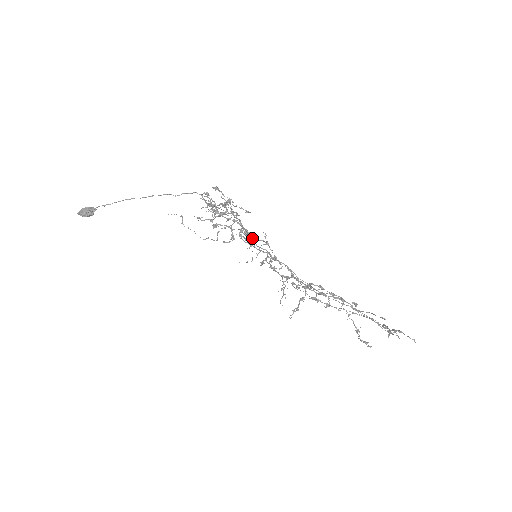
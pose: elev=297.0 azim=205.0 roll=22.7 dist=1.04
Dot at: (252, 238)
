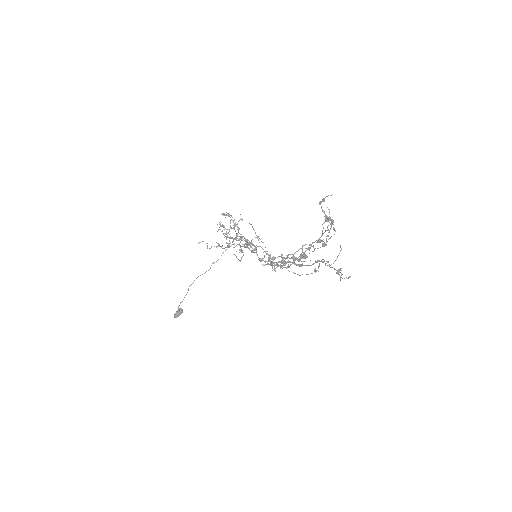
Dot at: (252, 243)
